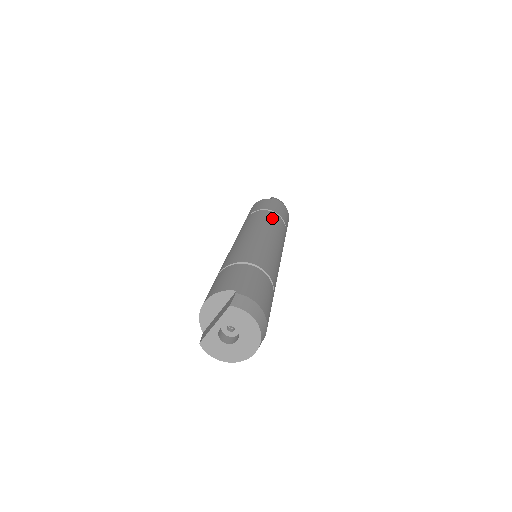
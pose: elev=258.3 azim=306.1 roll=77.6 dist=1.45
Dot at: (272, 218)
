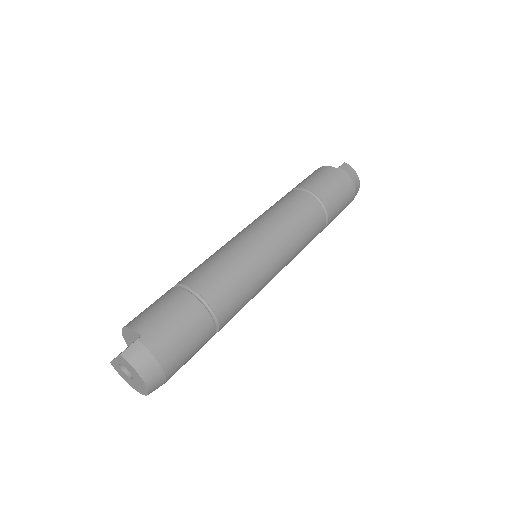
Dot at: (302, 209)
